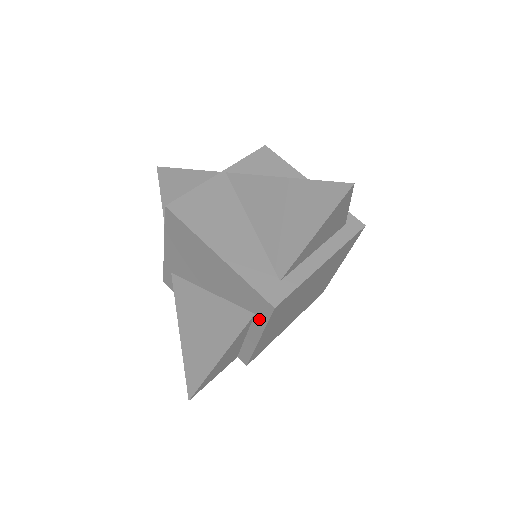
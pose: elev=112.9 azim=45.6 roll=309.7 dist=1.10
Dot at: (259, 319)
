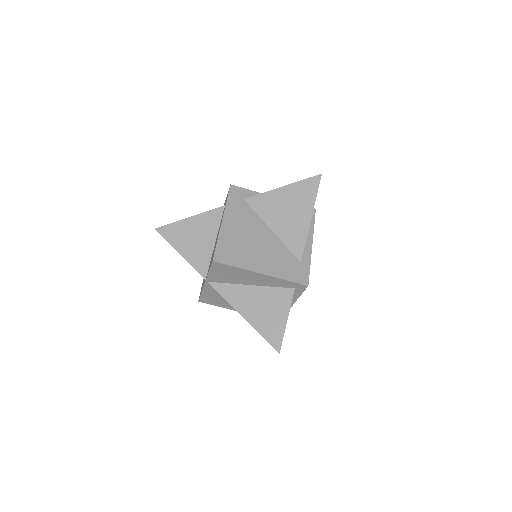
Dot at: occluded
